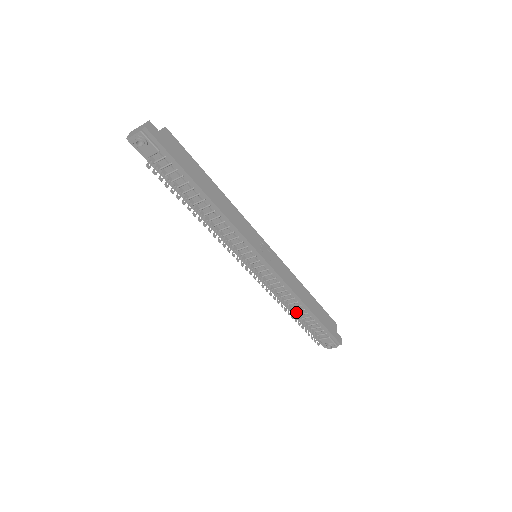
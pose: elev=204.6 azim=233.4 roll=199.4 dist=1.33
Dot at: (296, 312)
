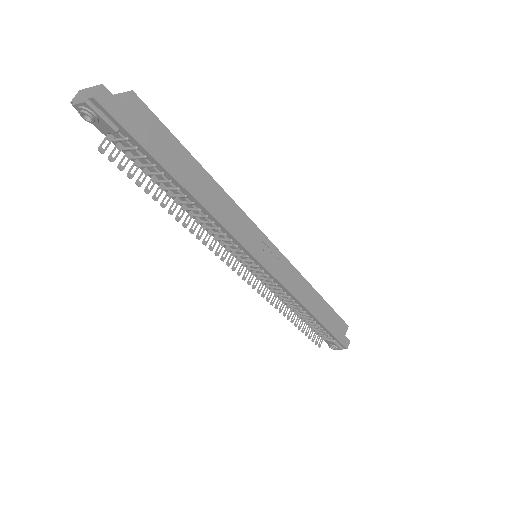
Dot at: (299, 314)
